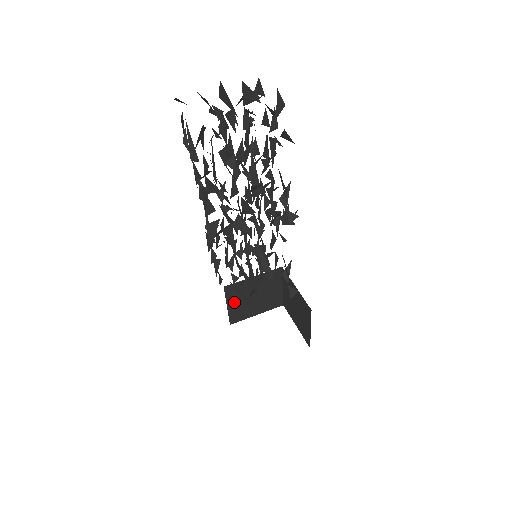
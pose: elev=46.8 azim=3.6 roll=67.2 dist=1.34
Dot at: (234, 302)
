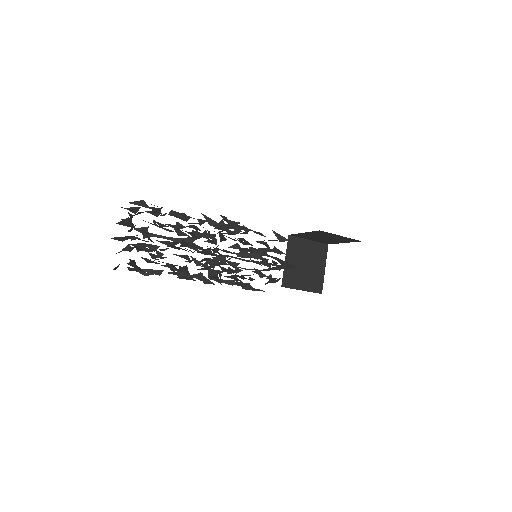
Dot at: (301, 284)
